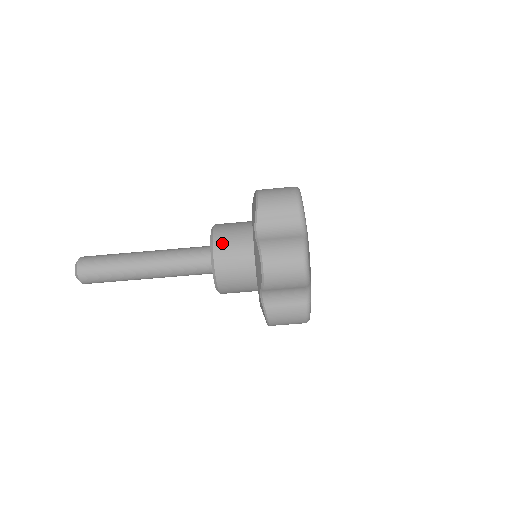
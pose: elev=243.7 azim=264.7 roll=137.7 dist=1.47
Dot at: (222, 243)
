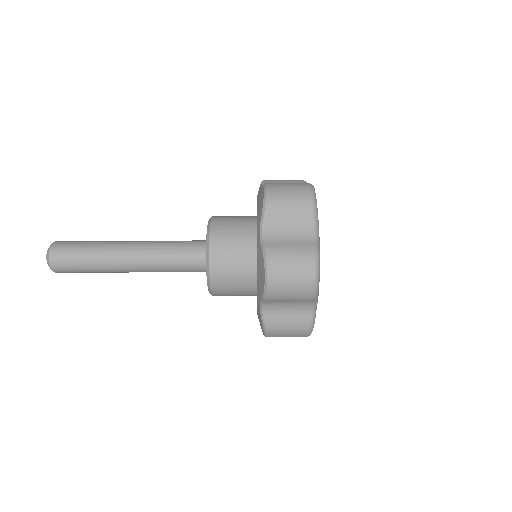
Dot at: (222, 216)
